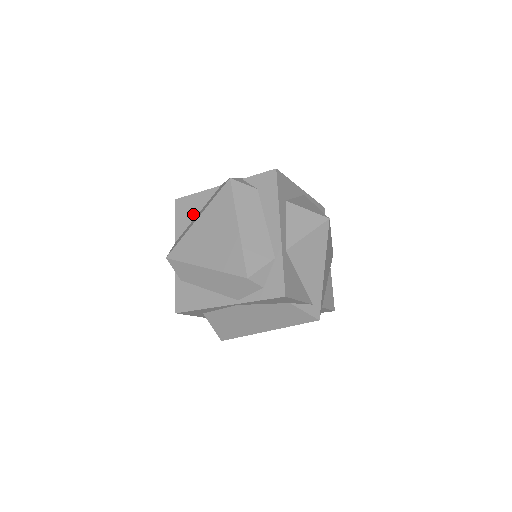
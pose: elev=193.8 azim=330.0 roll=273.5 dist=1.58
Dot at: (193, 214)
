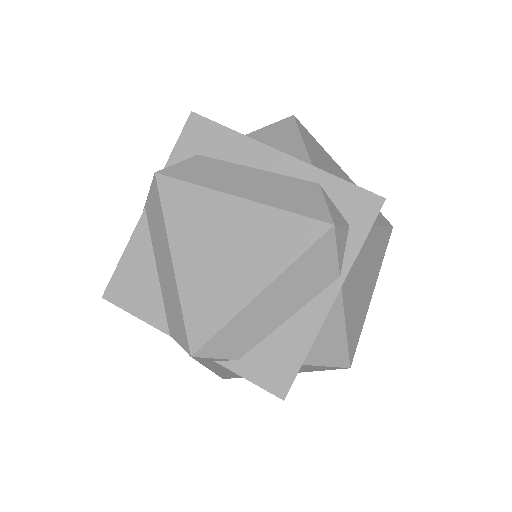
Dot at: (150, 279)
